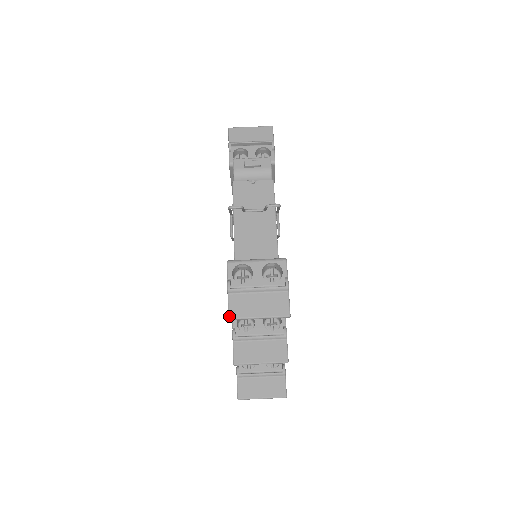
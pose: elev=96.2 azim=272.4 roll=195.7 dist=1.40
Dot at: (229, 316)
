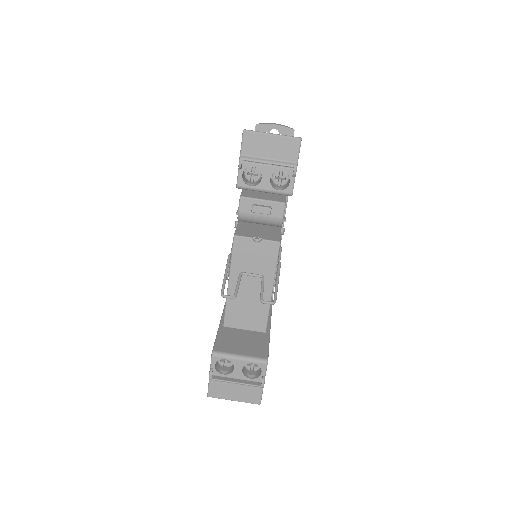
Dot at: (208, 395)
